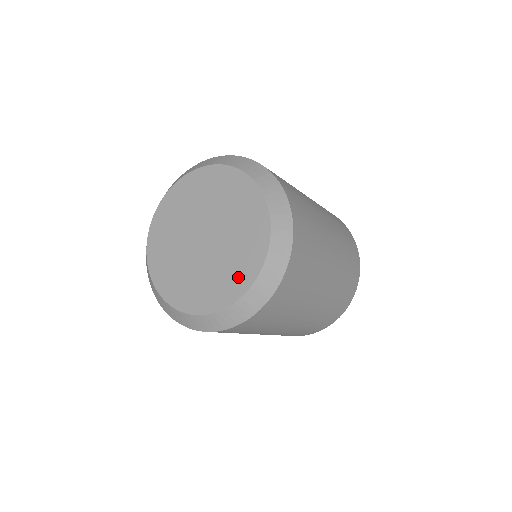
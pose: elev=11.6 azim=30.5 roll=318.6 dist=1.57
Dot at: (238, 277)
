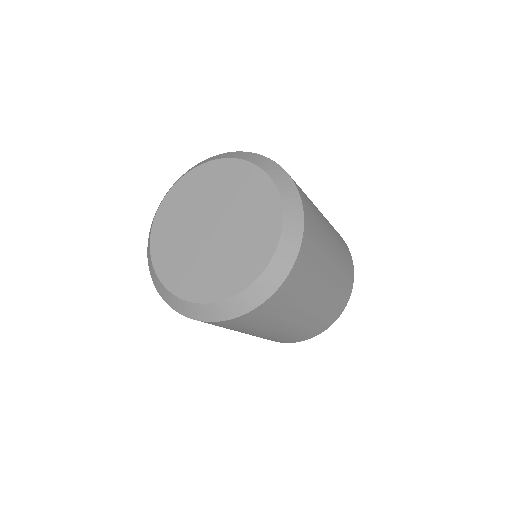
Dot at: (239, 273)
